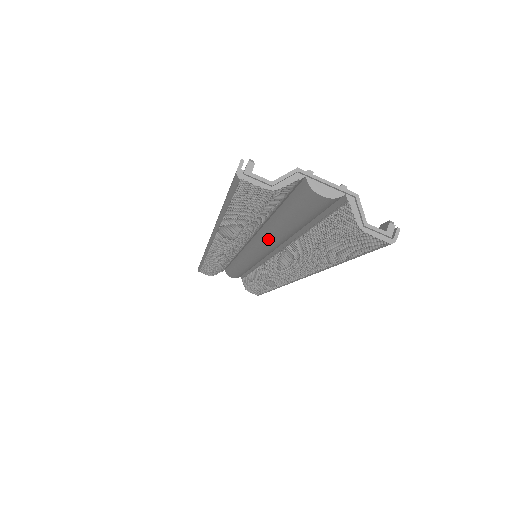
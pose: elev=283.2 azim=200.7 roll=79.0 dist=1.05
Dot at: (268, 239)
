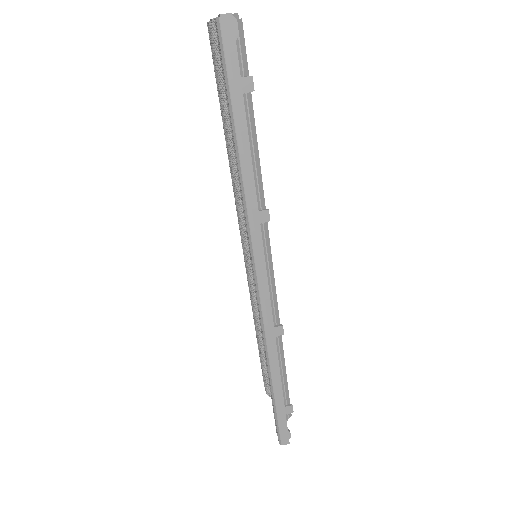
Dot at: occluded
